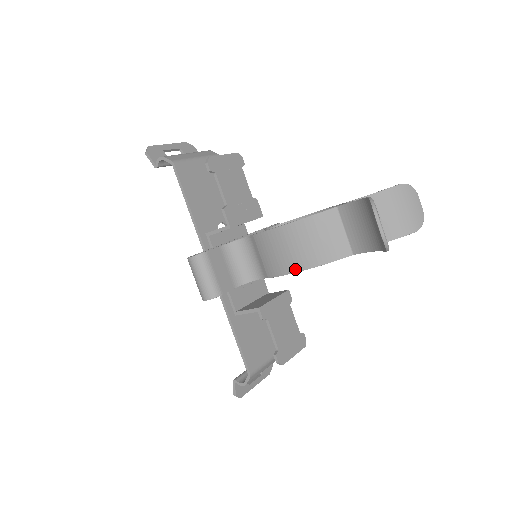
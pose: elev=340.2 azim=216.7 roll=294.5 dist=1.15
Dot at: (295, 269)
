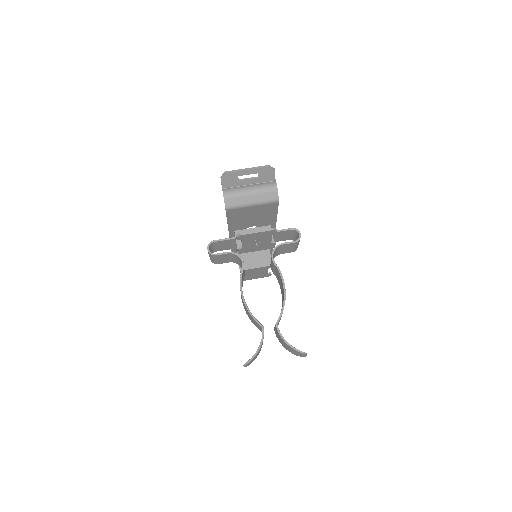
Dot at: occluded
